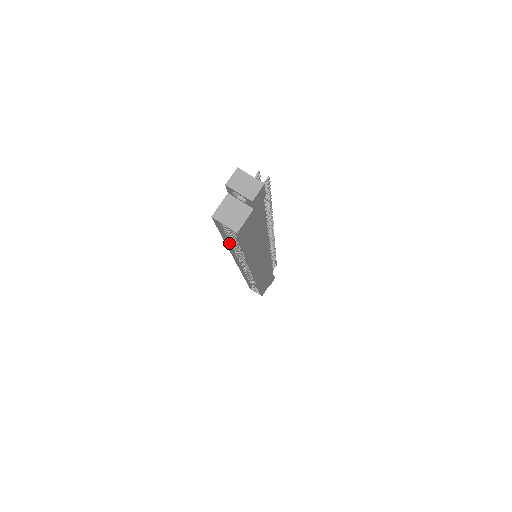
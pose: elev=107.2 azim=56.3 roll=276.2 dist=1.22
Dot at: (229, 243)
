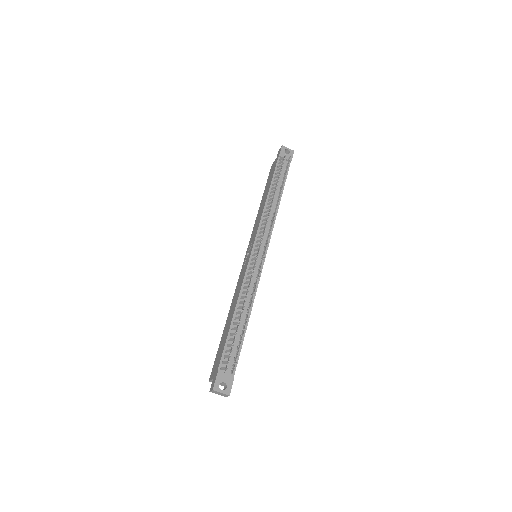
Dot at: occluded
